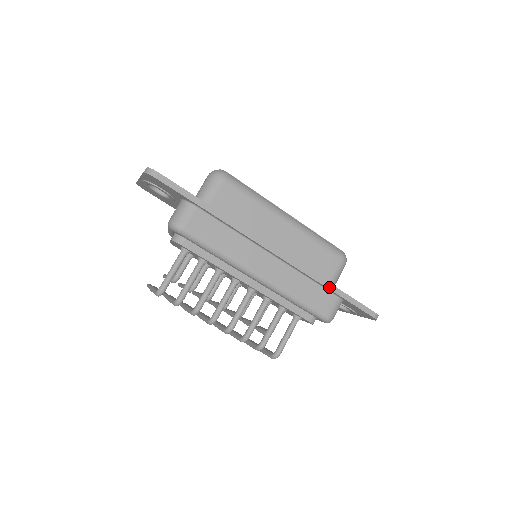
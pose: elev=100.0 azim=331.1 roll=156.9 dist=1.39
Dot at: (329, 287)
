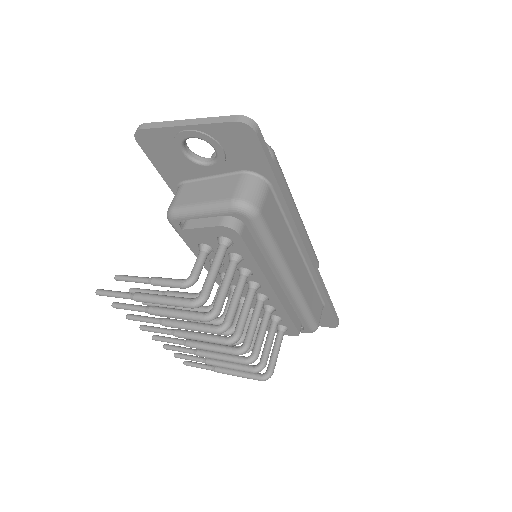
Dot at: (326, 294)
